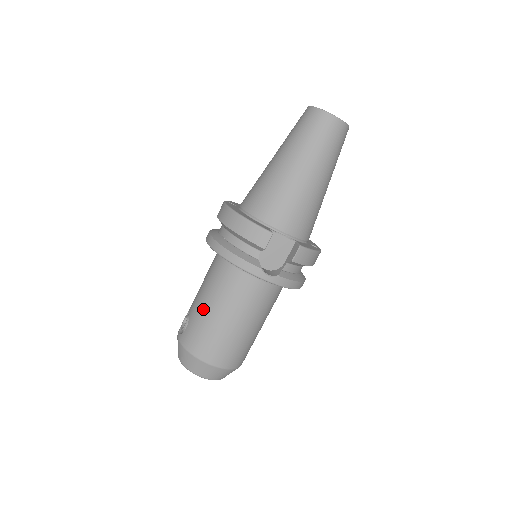
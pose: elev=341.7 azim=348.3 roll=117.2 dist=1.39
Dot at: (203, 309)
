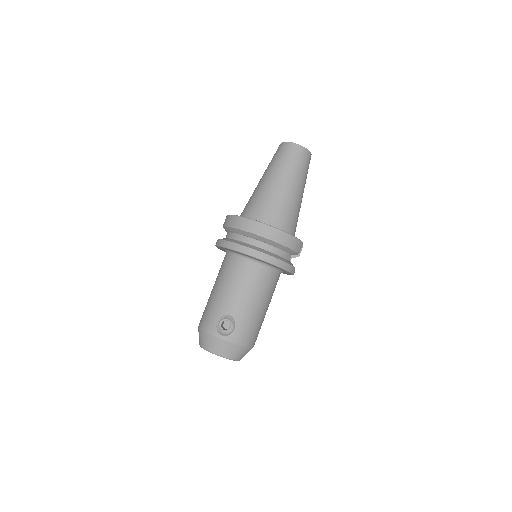
Dot at: (251, 309)
